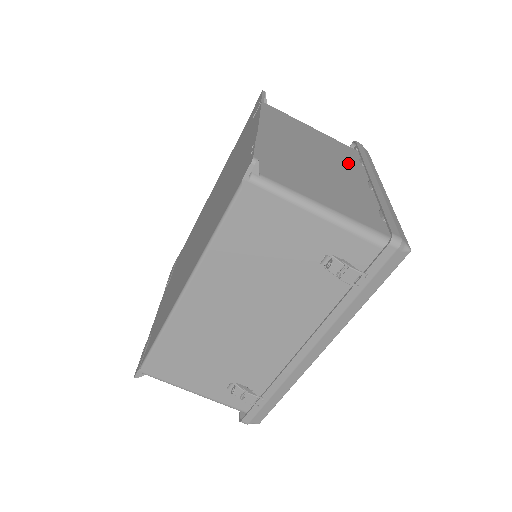
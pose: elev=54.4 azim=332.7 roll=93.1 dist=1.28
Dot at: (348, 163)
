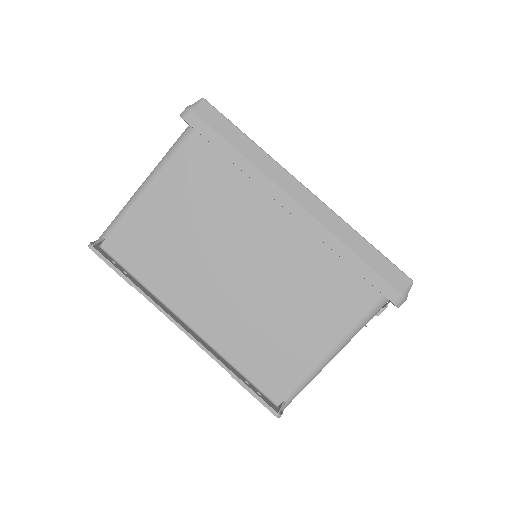
Dot at: (240, 197)
